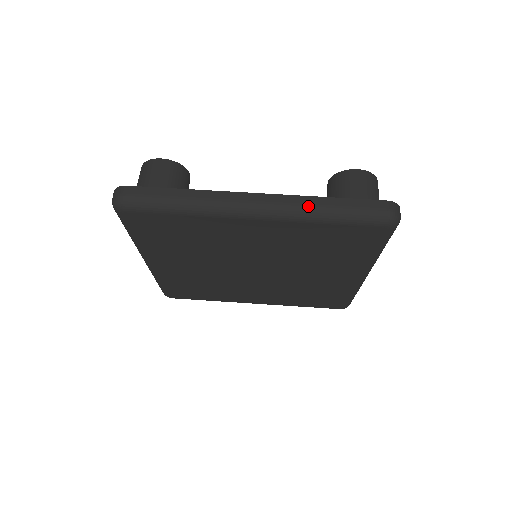
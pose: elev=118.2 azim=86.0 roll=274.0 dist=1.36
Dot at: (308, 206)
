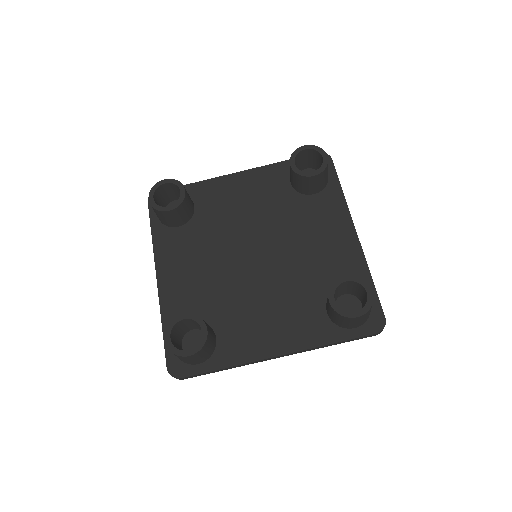
Dot at: occluded
